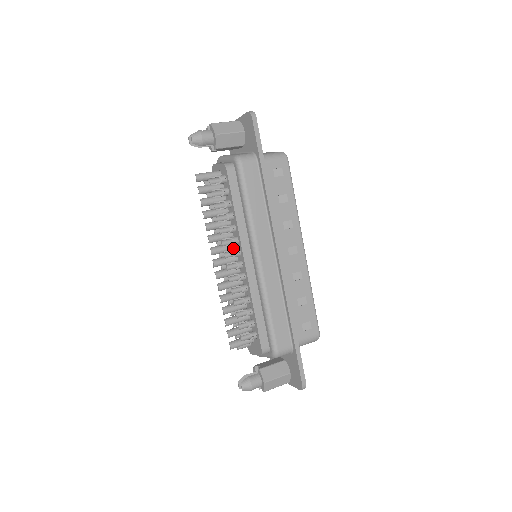
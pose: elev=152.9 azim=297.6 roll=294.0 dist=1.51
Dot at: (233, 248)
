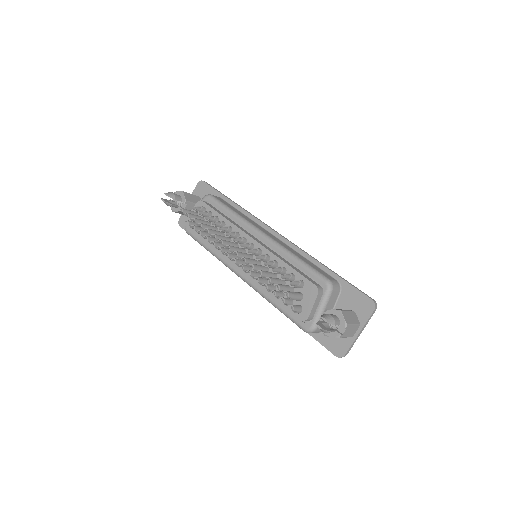
Dot at: (236, 244)
